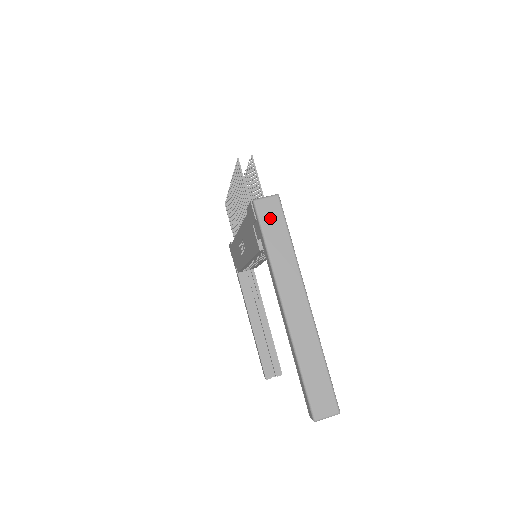
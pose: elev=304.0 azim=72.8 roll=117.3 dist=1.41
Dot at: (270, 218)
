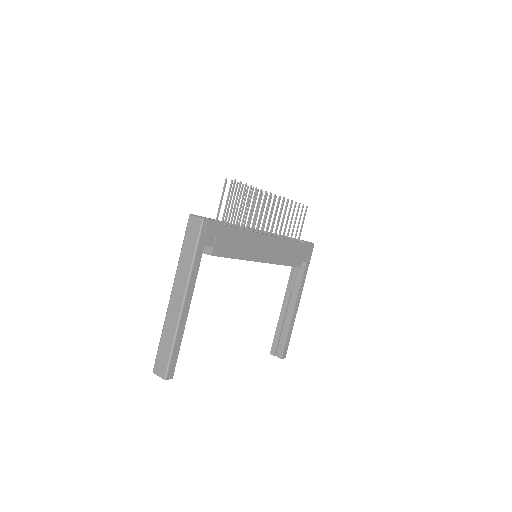
Dot at: (191, 232)
